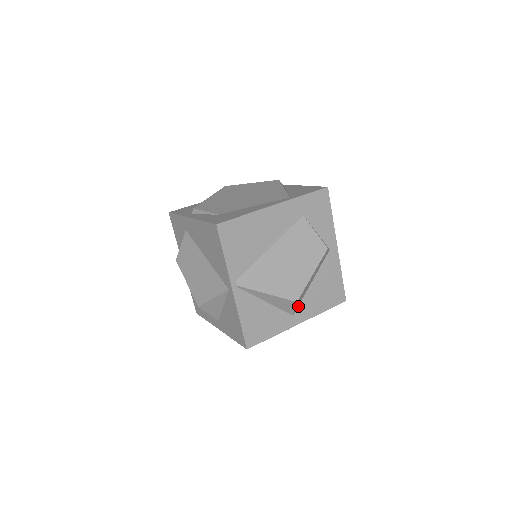
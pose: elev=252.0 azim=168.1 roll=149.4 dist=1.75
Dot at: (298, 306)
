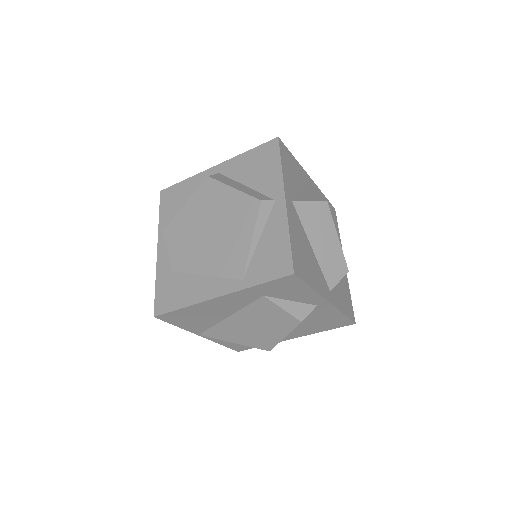
Dot at: occluded
